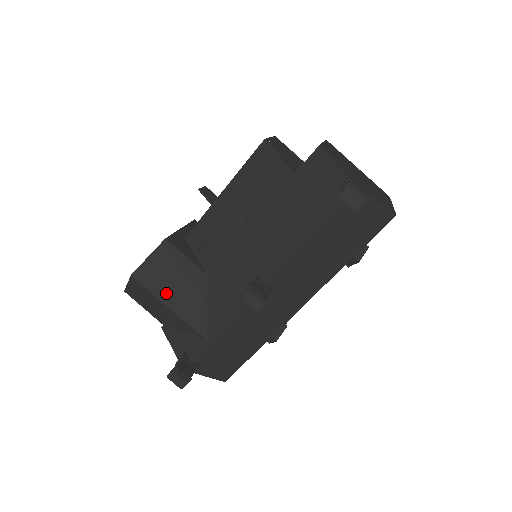
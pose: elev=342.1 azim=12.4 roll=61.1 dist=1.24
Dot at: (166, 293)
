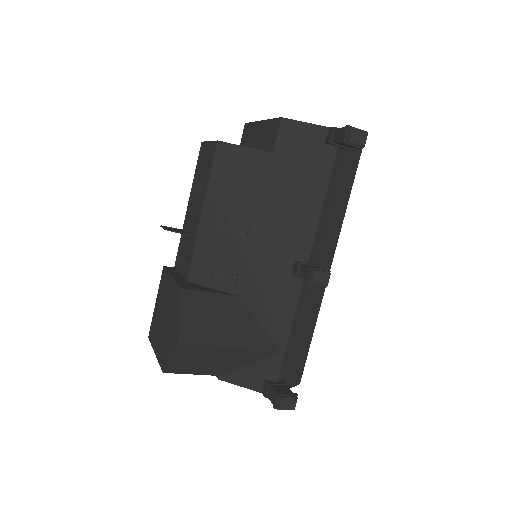
Dot at: (220, 337)
